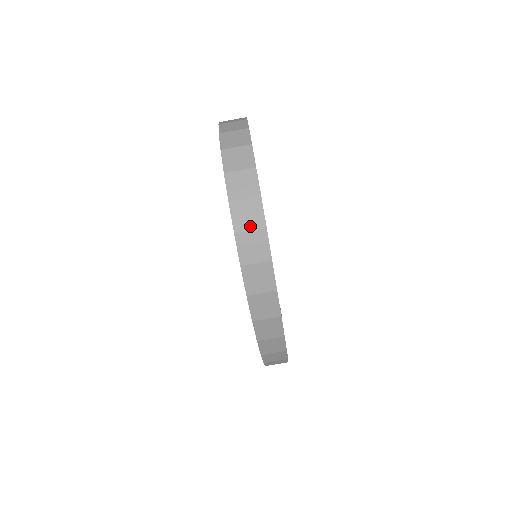
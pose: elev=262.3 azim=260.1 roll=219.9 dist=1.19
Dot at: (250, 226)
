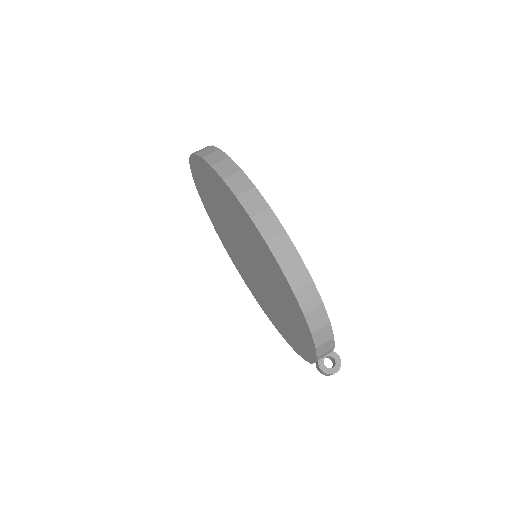
Dot at: (203, 150)
